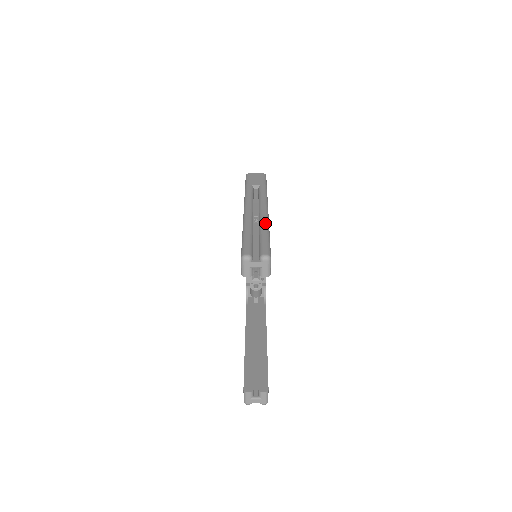
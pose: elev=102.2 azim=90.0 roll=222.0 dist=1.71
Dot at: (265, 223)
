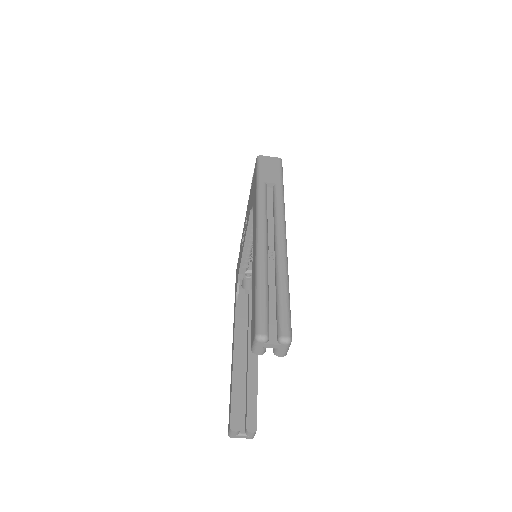
Dot at: (284, 268)
